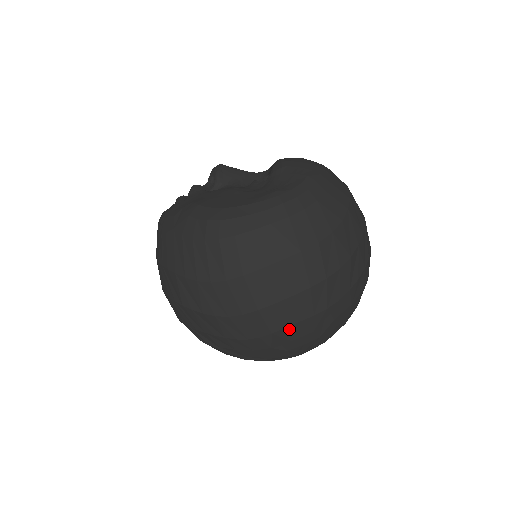
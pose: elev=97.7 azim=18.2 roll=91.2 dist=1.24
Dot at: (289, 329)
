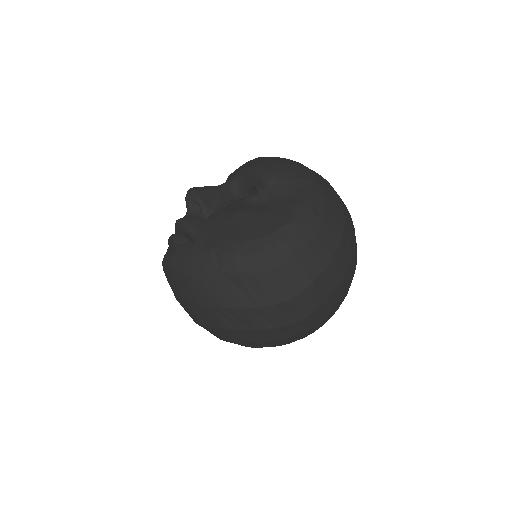
Dot at: (340, 302)
